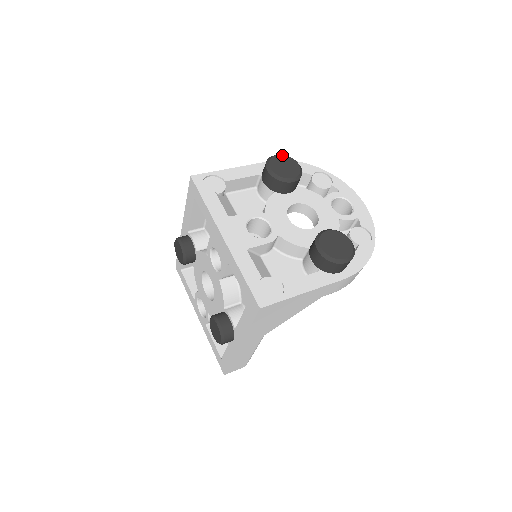
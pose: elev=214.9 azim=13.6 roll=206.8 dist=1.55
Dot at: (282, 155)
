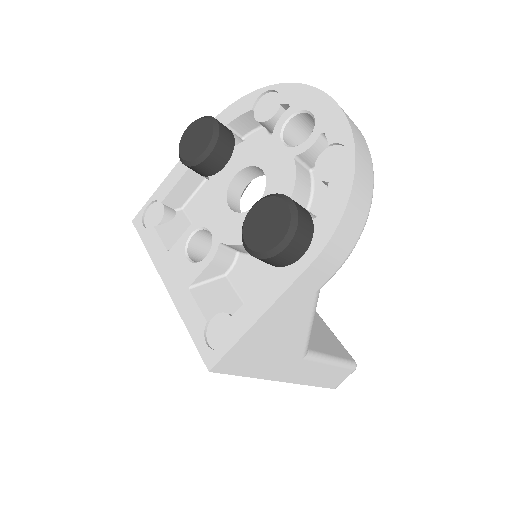
Dot at: (191, 124)
